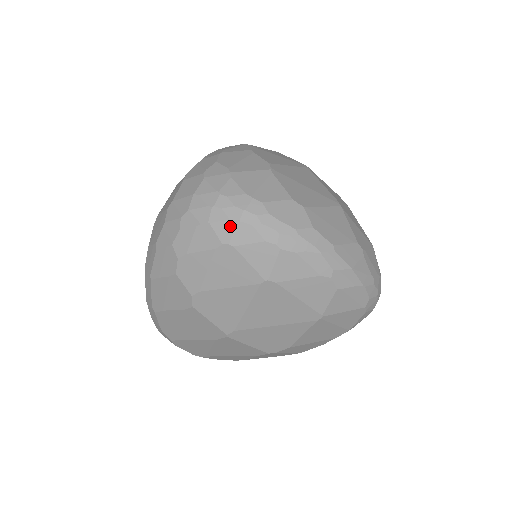
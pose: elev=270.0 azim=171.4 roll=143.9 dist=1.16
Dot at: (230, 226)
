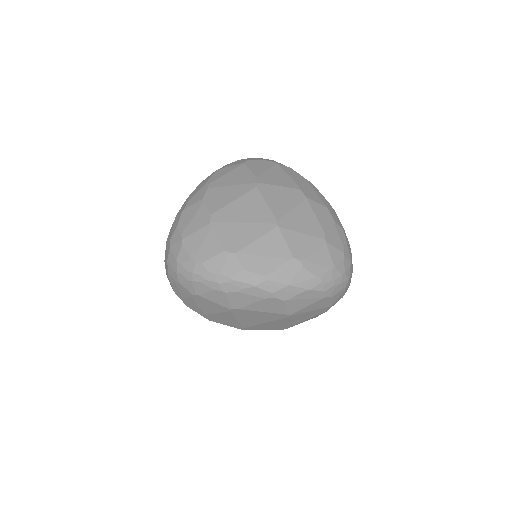
Dot at: (190, 284)
